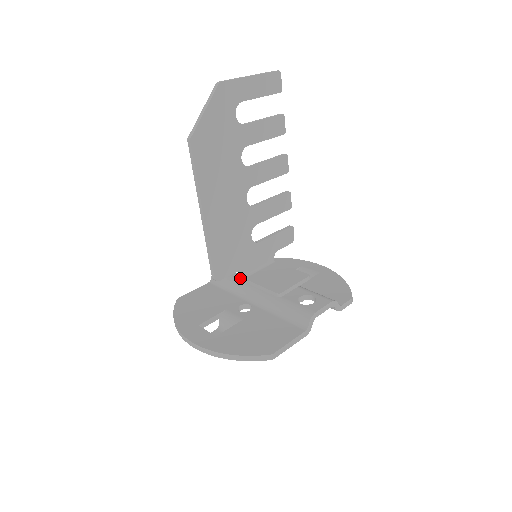
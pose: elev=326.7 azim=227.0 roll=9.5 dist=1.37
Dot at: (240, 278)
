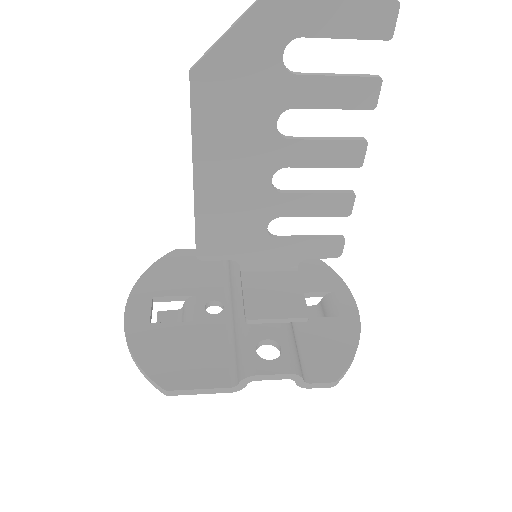
Dot at: (240, 267)
